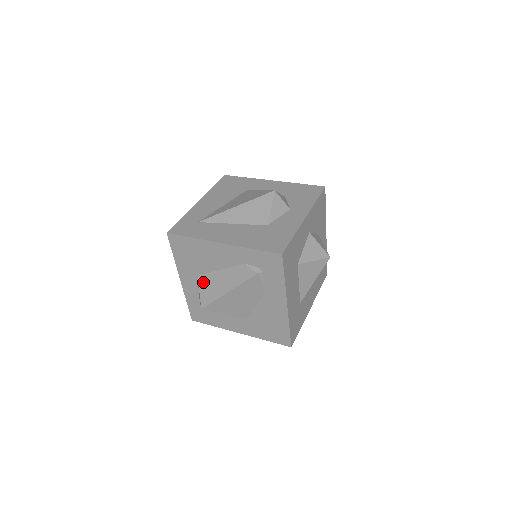
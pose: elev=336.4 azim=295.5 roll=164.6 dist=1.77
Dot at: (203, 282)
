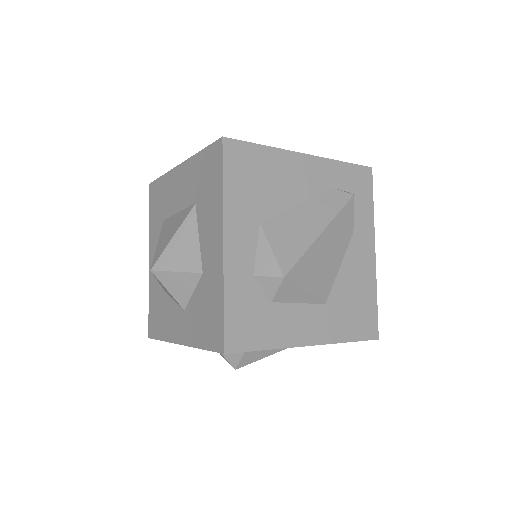
Dot at: (274, 230)
